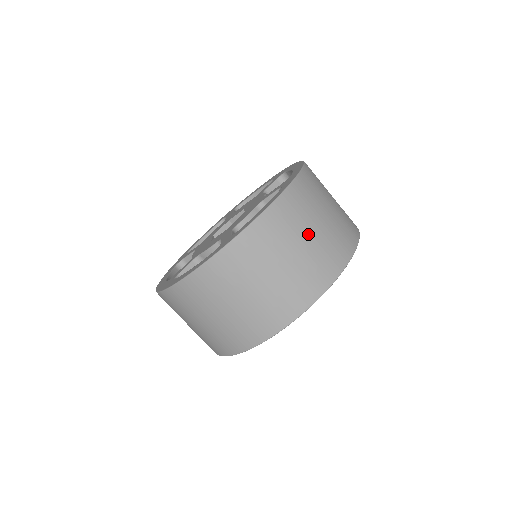
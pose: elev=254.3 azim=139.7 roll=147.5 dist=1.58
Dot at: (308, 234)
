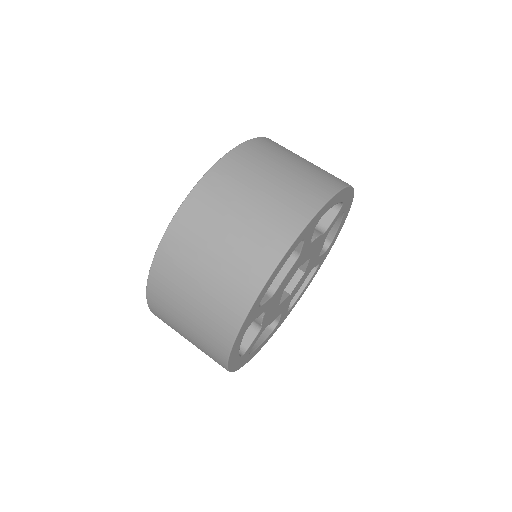
Dot at: (301, 159)
